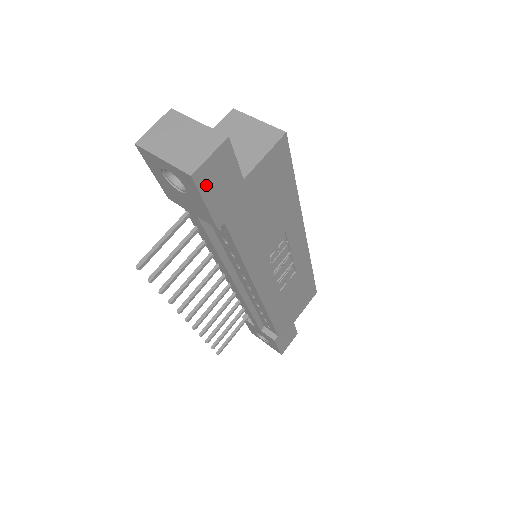
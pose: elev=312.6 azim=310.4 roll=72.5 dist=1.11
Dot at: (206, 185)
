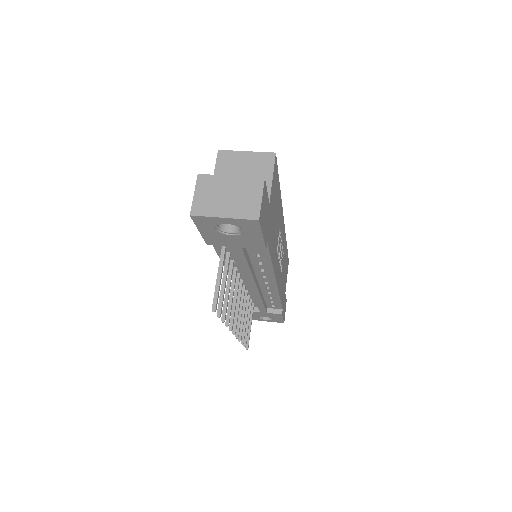
Dot at: (262, 221)
